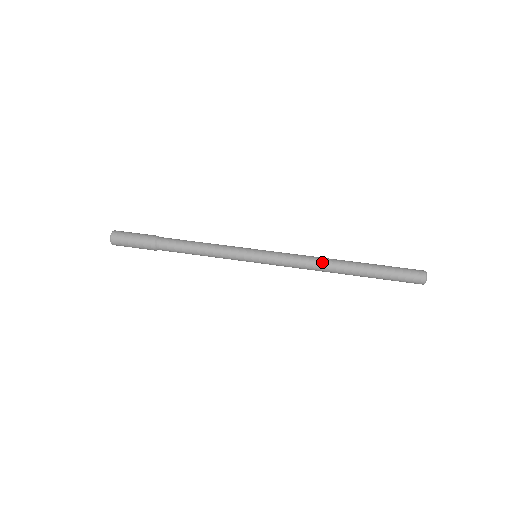
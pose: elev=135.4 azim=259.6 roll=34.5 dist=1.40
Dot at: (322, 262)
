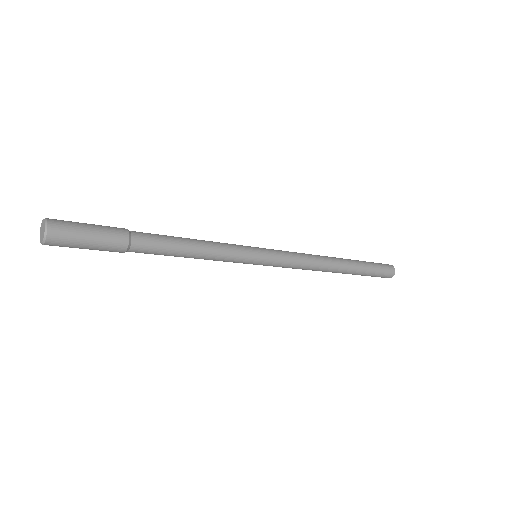
Dot at: (319, 255)
